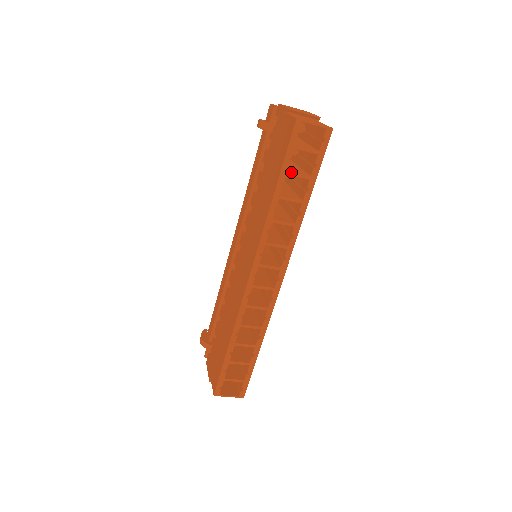
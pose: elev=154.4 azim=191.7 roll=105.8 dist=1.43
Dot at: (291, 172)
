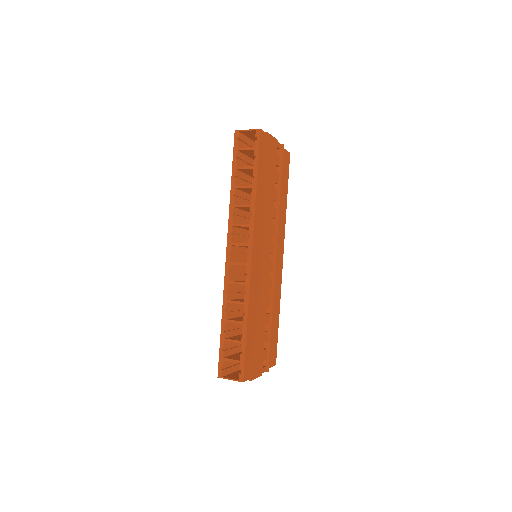
Dot at: (239, 167)
